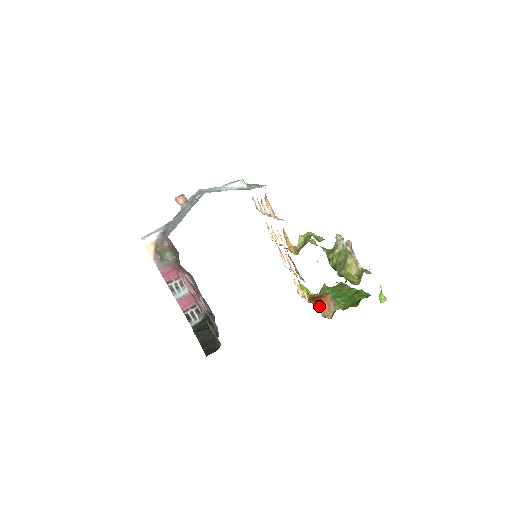
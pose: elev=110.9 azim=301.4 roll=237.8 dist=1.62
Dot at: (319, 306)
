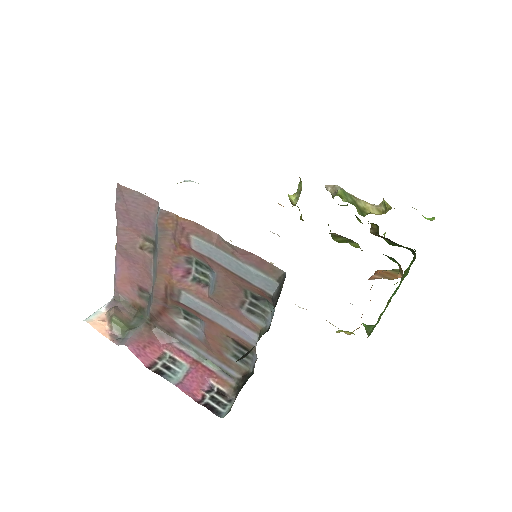
Dot at: (376, 277)
